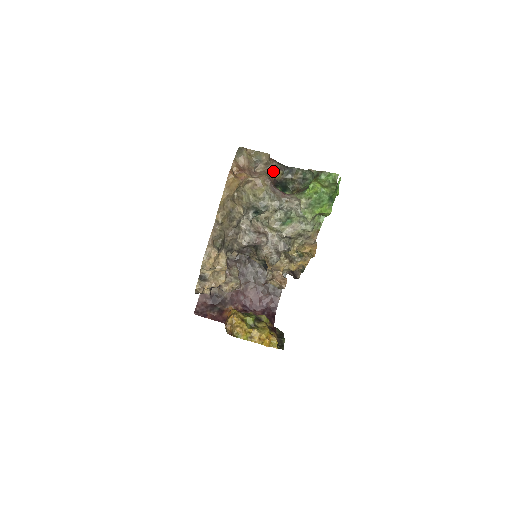
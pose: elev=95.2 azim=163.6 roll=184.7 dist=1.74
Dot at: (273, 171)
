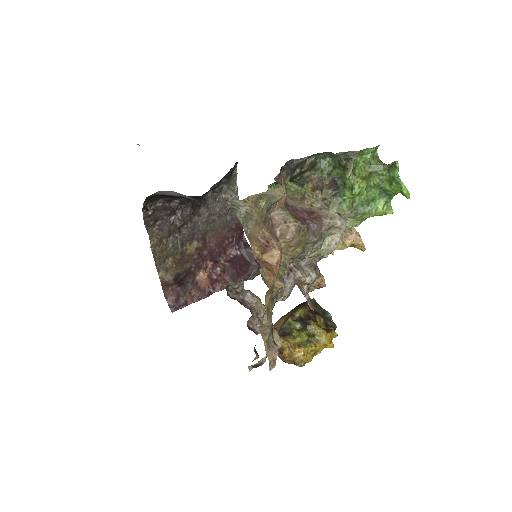
Dot at: (286, 192)
